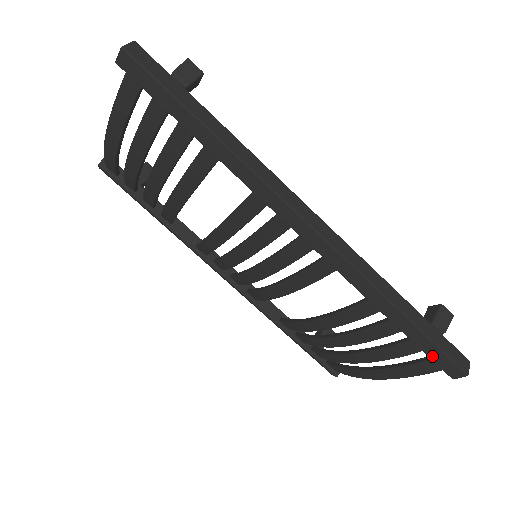
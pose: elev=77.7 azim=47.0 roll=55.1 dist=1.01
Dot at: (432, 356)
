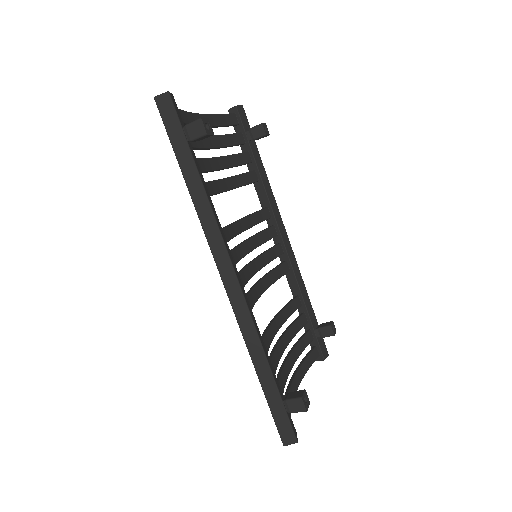
Dot at: occluded
